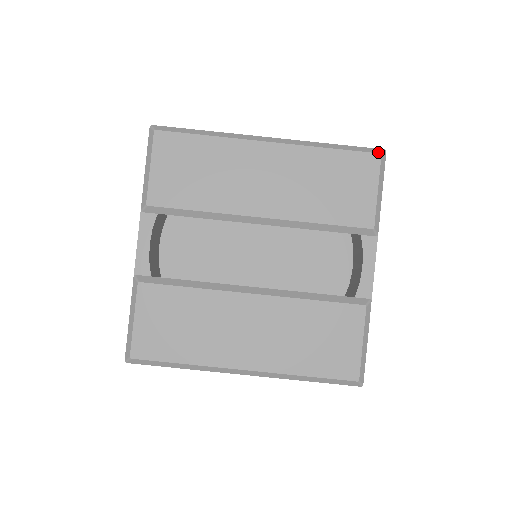
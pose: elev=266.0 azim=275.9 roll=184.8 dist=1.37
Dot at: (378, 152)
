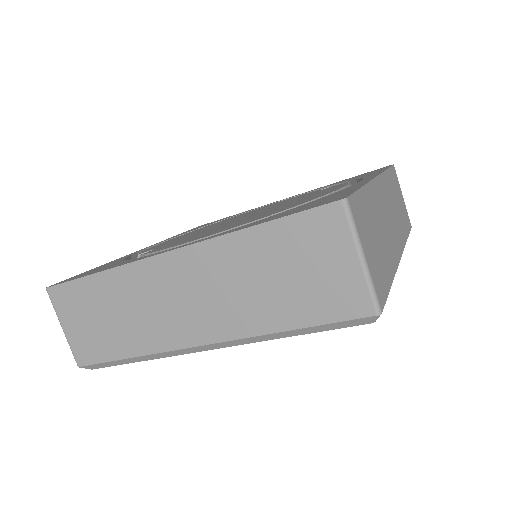
Dot at: (368, 323)
